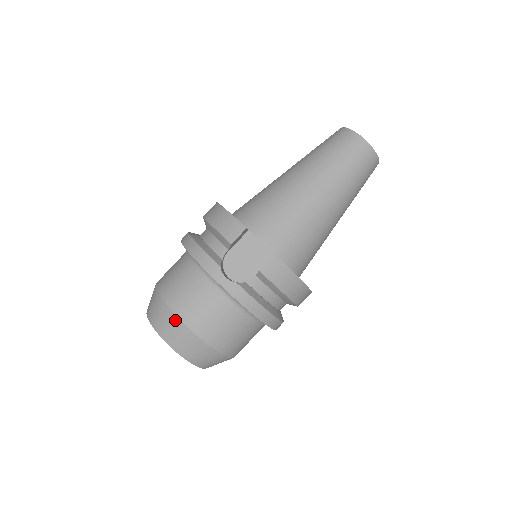
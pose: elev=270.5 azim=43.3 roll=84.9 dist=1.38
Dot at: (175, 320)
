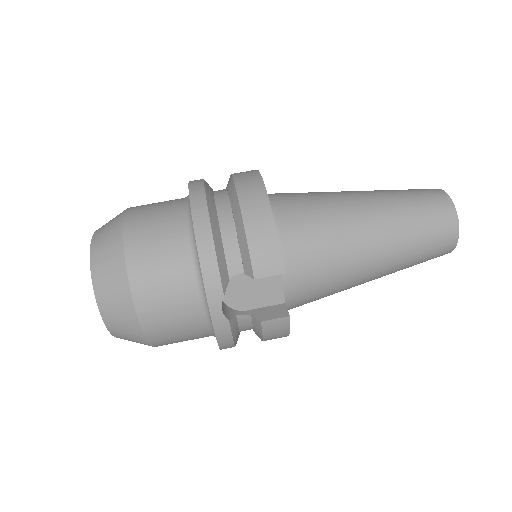
Dot at: (129, 305)
